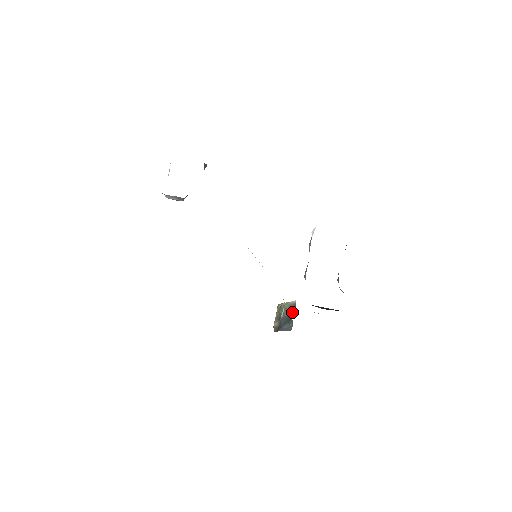
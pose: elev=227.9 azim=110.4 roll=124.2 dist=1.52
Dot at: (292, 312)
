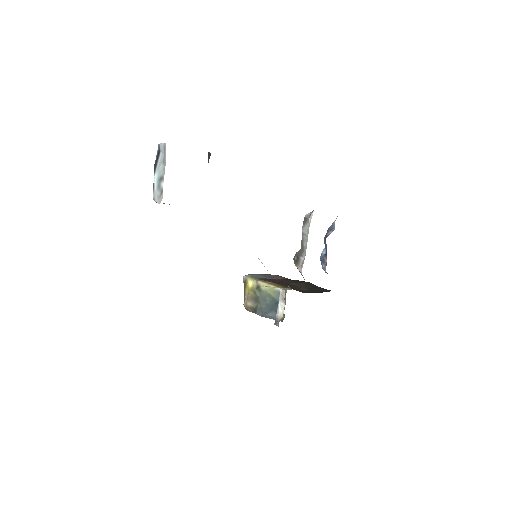
Dot at: occluded
